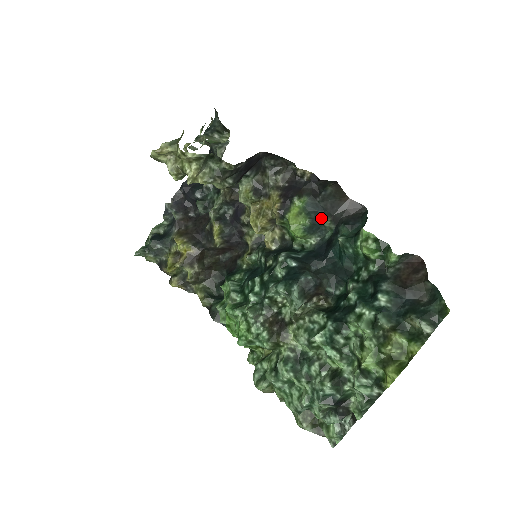
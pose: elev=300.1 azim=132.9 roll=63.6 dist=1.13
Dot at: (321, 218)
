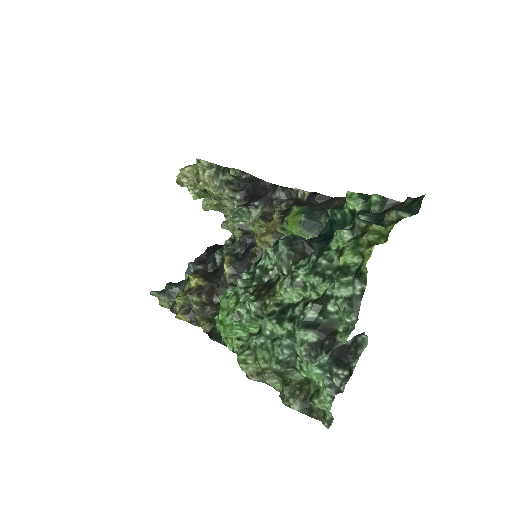
Dot at: (317, 217)
